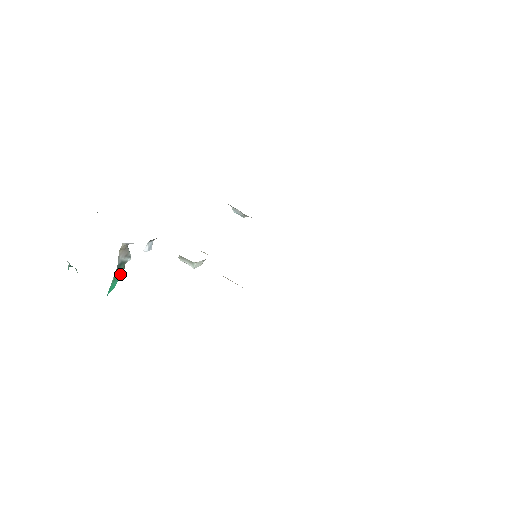
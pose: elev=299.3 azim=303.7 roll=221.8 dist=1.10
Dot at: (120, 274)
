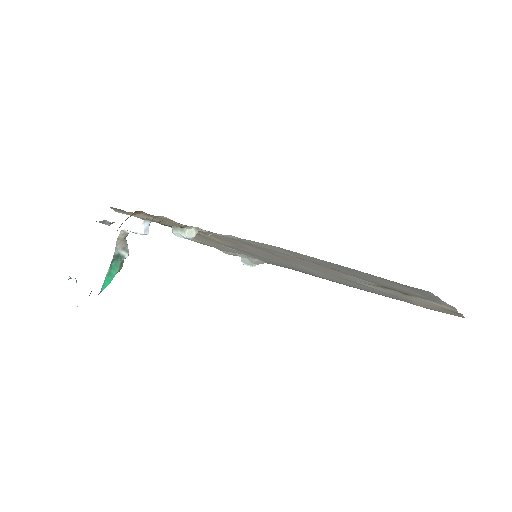
Dot at: (116, 270)
